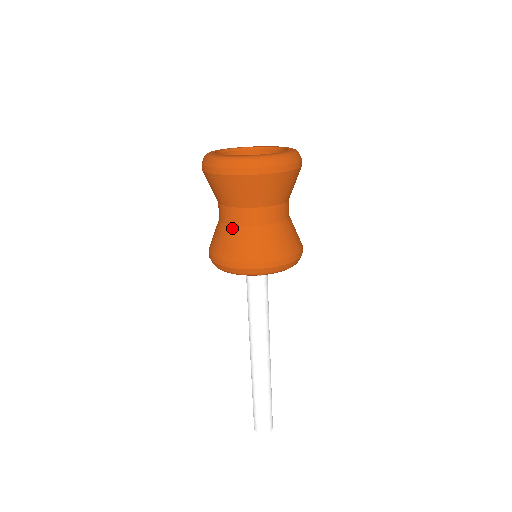
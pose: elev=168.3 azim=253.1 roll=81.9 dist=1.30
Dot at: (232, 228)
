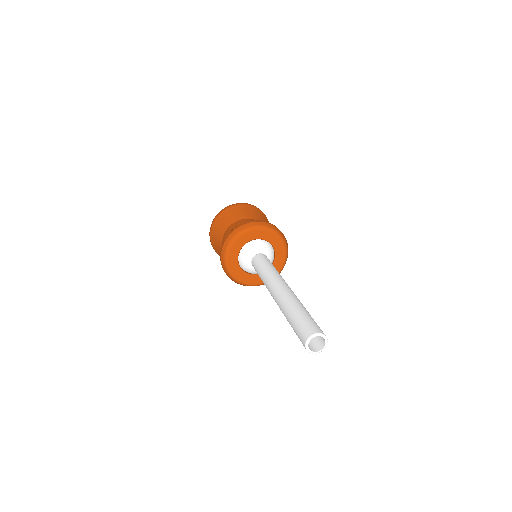
Dot at: occluded
